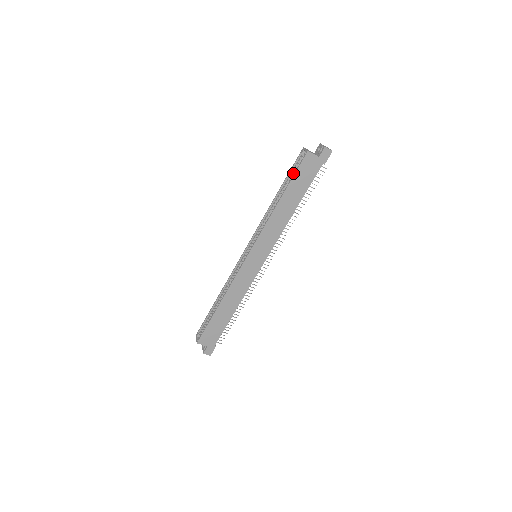
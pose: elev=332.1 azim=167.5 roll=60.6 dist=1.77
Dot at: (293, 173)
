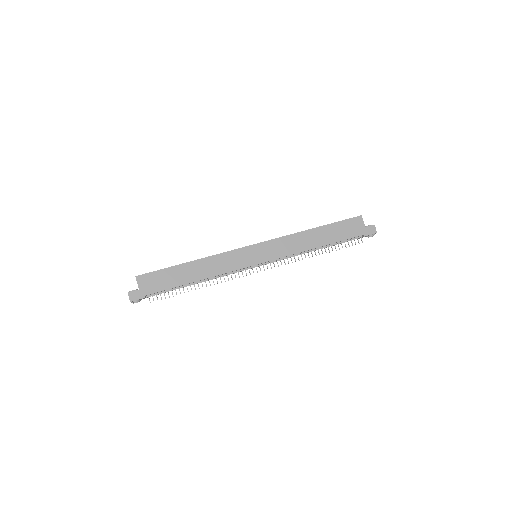
Dot at: occluded
